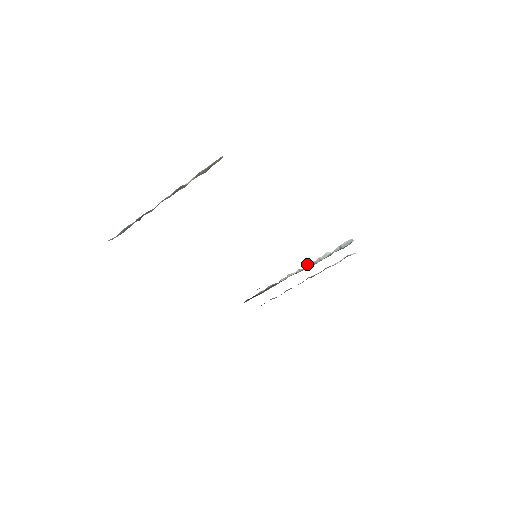
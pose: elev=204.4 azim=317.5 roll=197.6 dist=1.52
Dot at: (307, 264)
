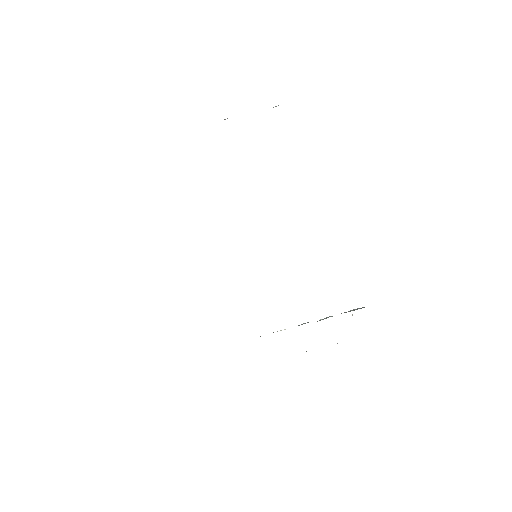
Dot at: occluded
